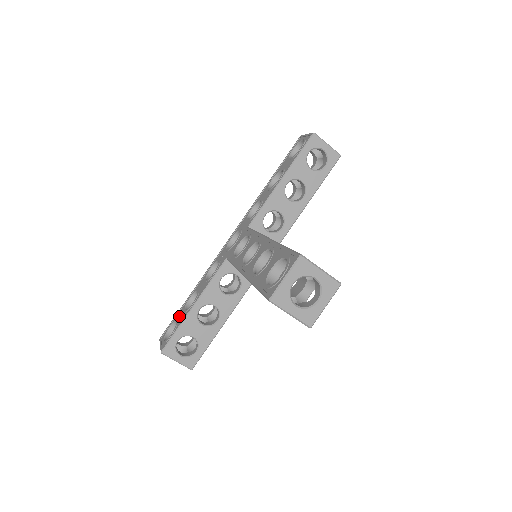
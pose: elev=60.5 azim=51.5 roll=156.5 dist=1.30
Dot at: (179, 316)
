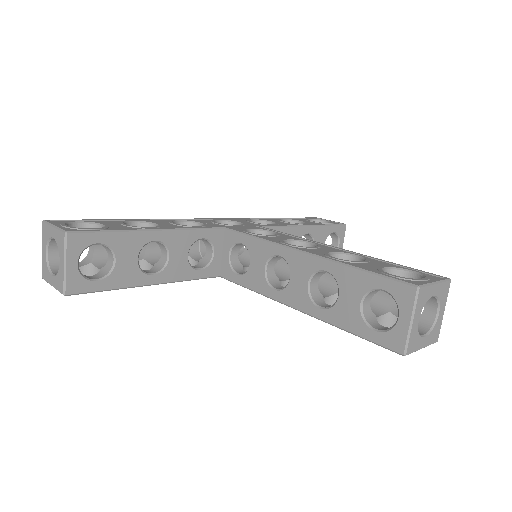
Dot at: (109, 223)
